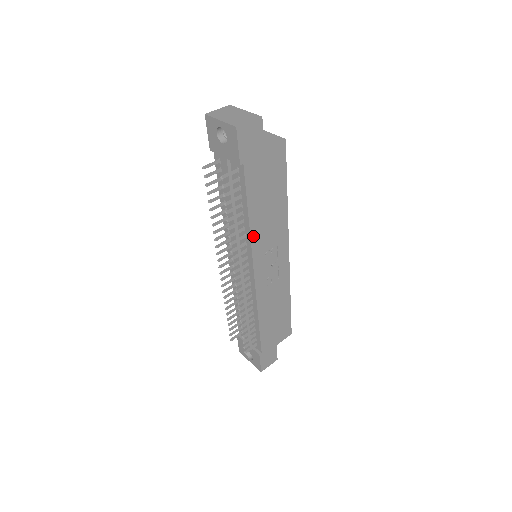
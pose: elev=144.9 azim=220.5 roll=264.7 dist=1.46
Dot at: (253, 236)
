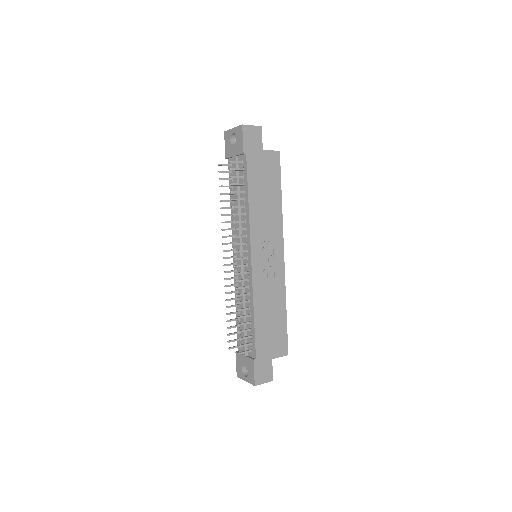
Dot at: (252, 219)
